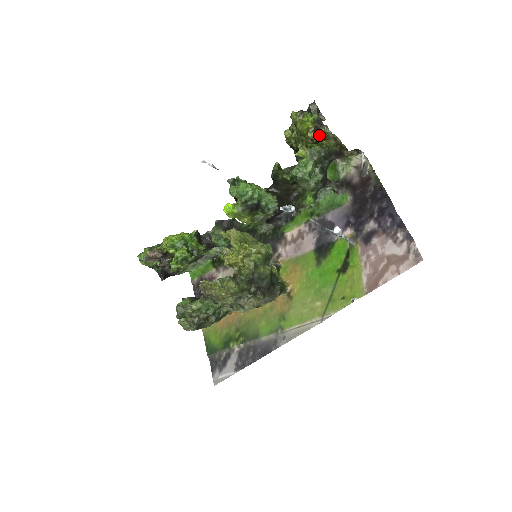
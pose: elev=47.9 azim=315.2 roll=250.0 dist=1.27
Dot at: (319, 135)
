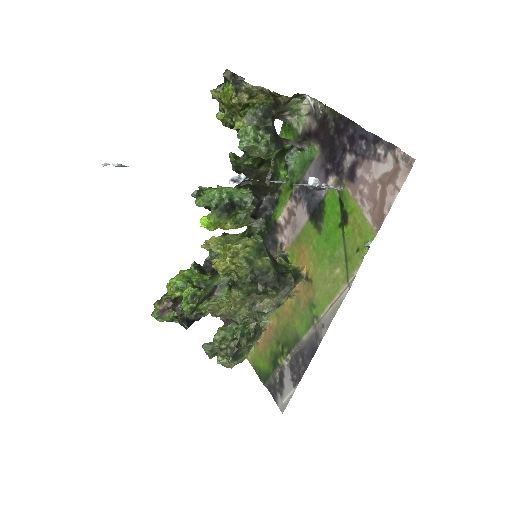
Dot at: (243, 95)
